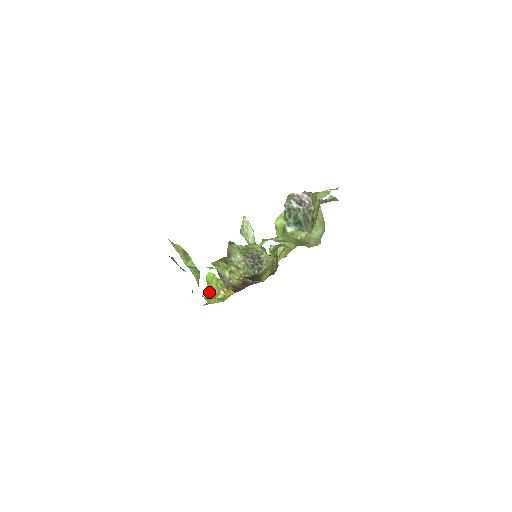
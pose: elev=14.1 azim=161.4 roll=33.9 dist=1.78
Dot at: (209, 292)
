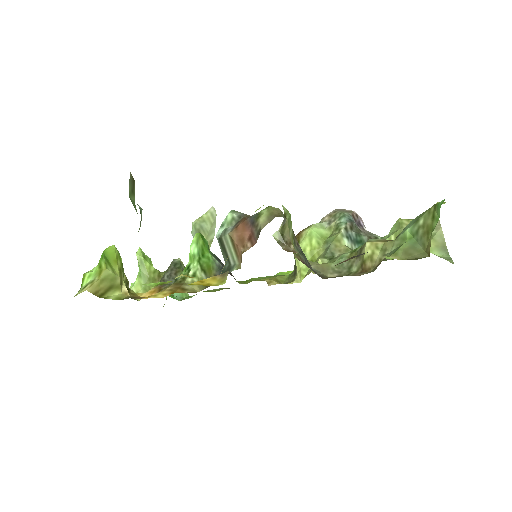
Dot at: (102, 275)
